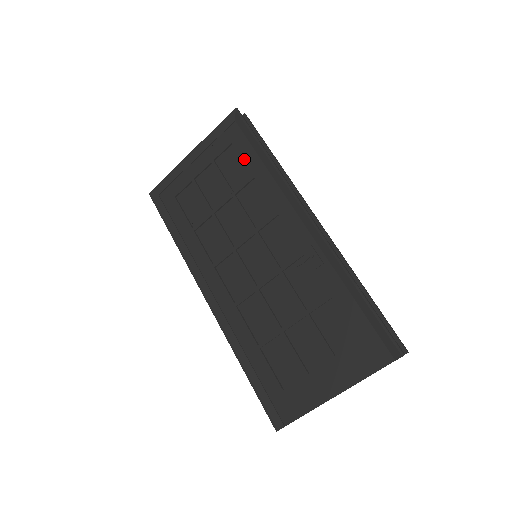
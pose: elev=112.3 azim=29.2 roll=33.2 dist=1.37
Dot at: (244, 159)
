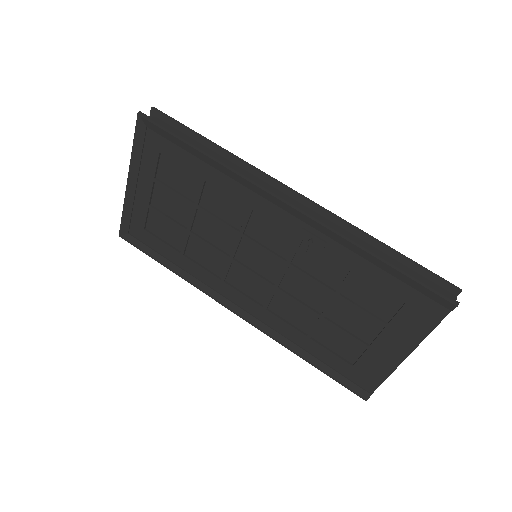
Dot at: (183, 165)
